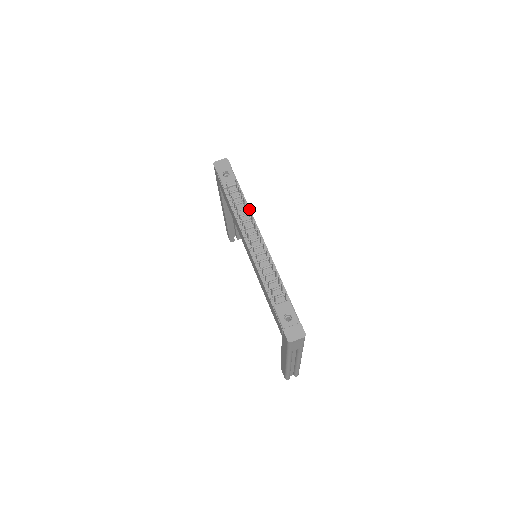
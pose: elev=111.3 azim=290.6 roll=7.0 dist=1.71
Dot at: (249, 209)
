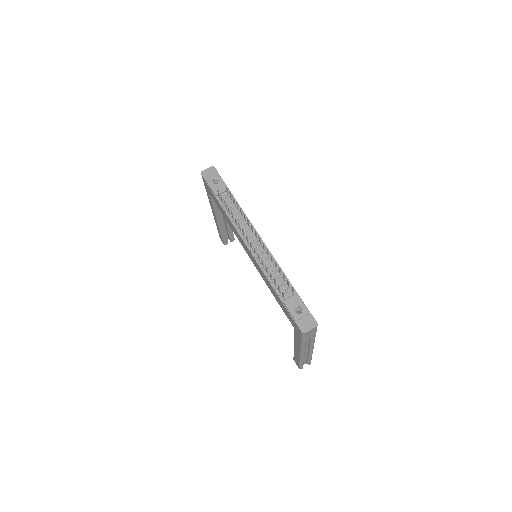
Dot at: (243, 212)
